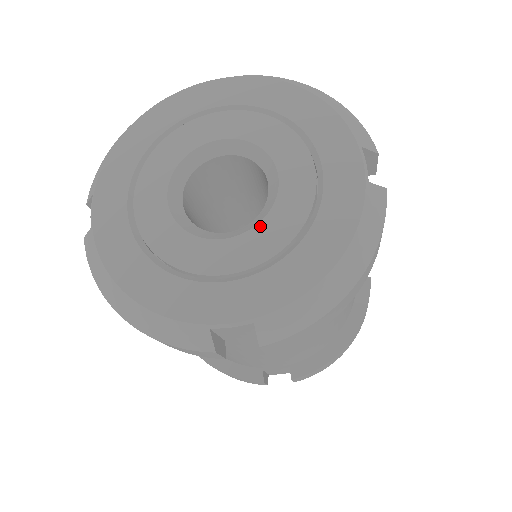
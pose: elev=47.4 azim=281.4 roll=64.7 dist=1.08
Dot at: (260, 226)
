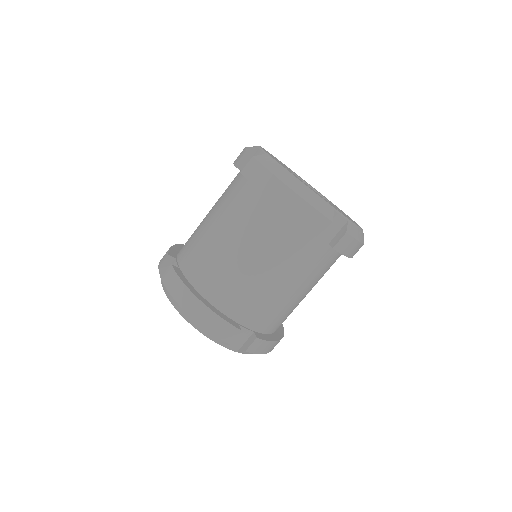
Dot at: occluded
